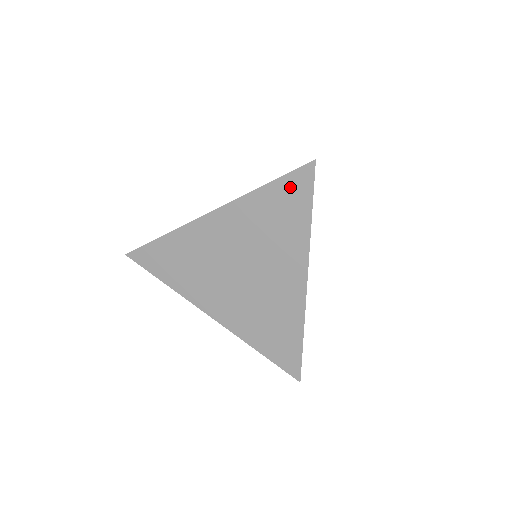
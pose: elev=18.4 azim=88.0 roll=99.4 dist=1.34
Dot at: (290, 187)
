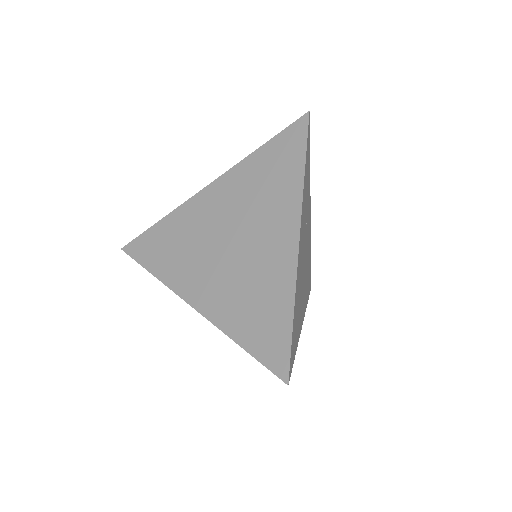
Dot at: occluded
